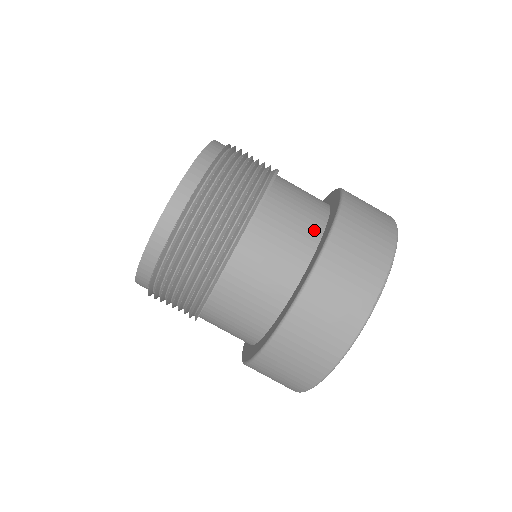
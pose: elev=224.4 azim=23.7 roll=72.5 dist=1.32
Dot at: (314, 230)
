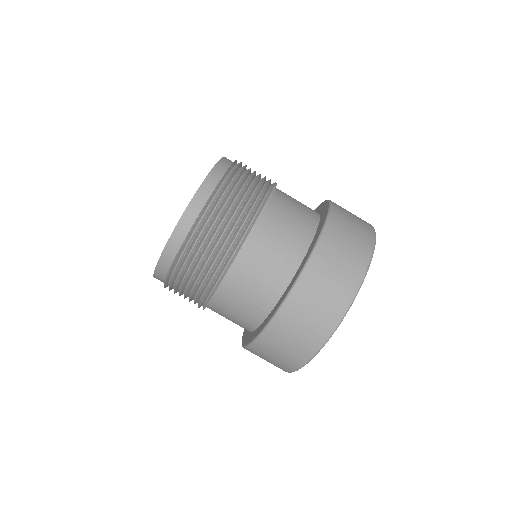
Dot at: (311, 222)
